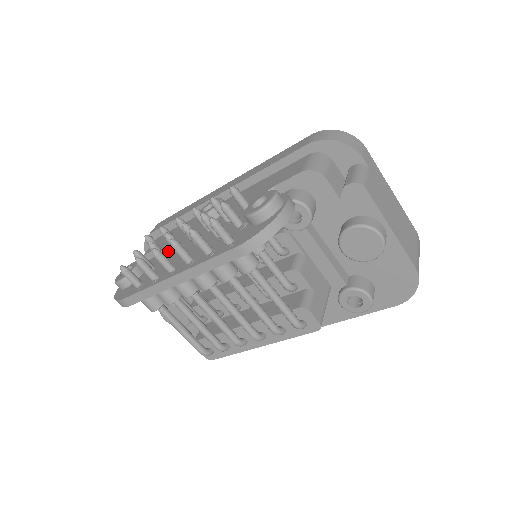
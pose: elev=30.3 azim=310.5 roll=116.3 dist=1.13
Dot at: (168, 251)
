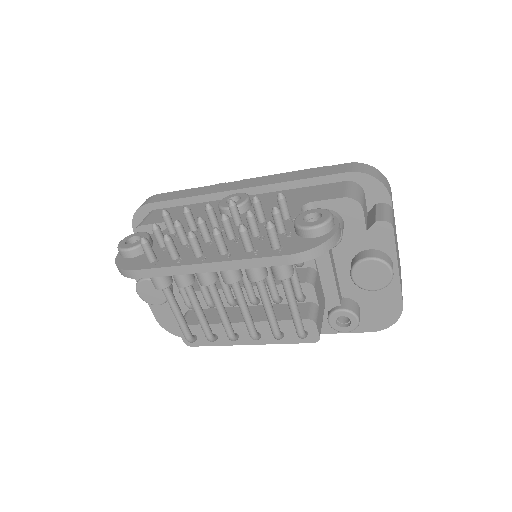
Dot at: occluded
